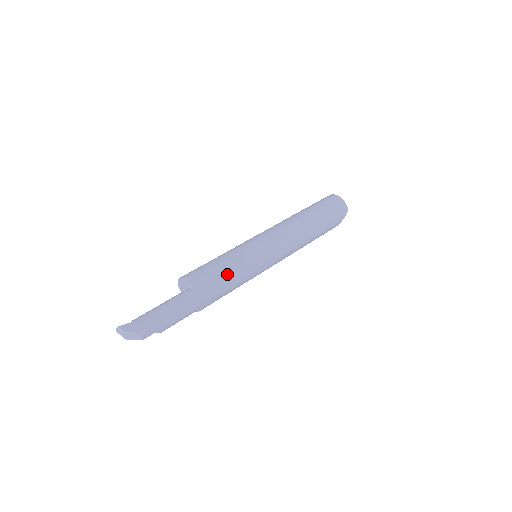
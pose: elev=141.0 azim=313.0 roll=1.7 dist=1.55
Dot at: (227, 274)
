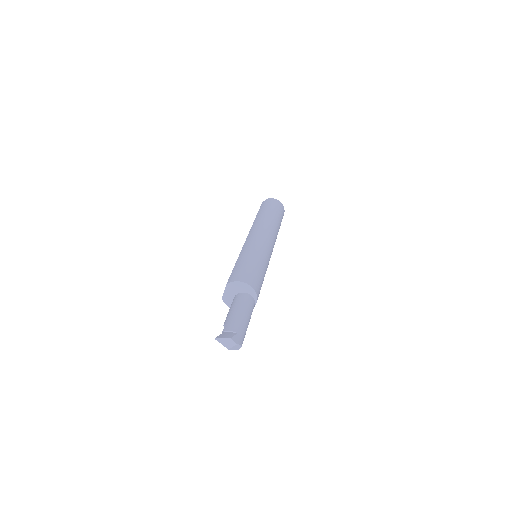
Dot at: (263, 280)
